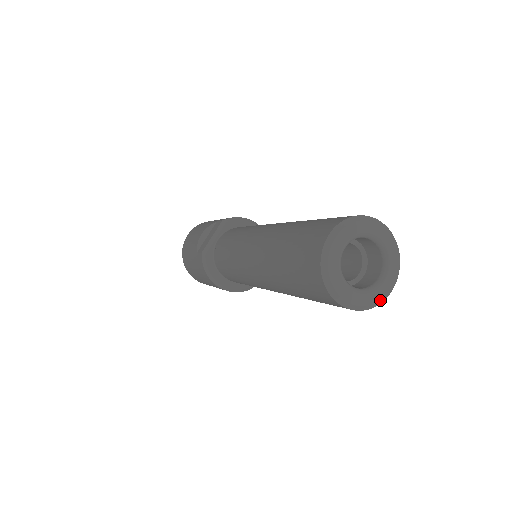
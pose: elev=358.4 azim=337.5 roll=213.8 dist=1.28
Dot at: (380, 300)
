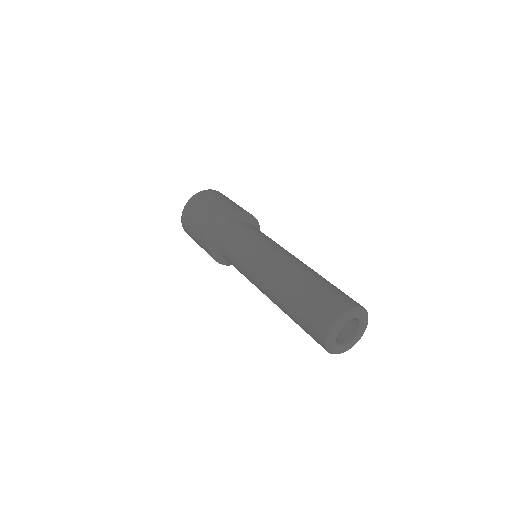
Dot at: occluded
